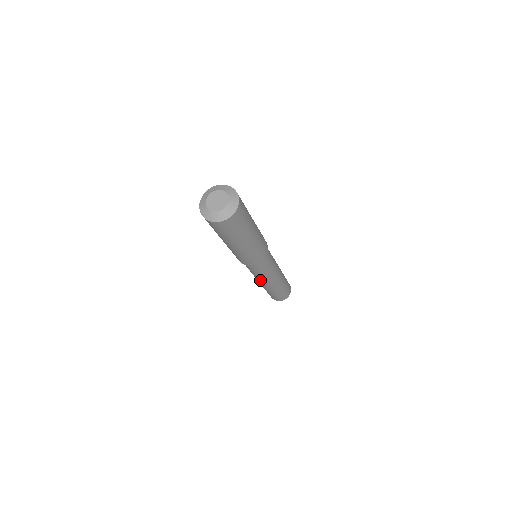
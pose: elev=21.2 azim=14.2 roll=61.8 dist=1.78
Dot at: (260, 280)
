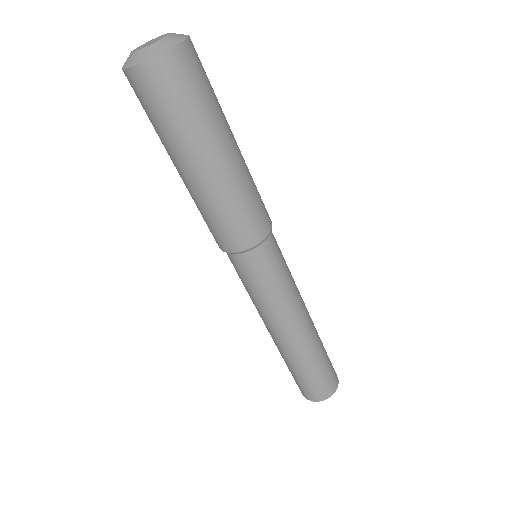
Dot at: (283, 318)
